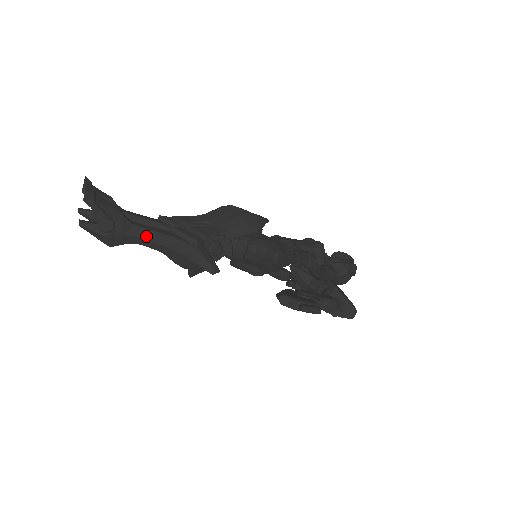
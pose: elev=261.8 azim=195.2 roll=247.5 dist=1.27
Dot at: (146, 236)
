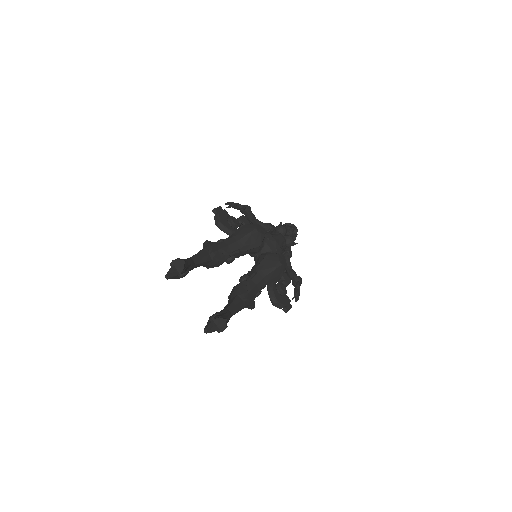
Dot at: occluded
